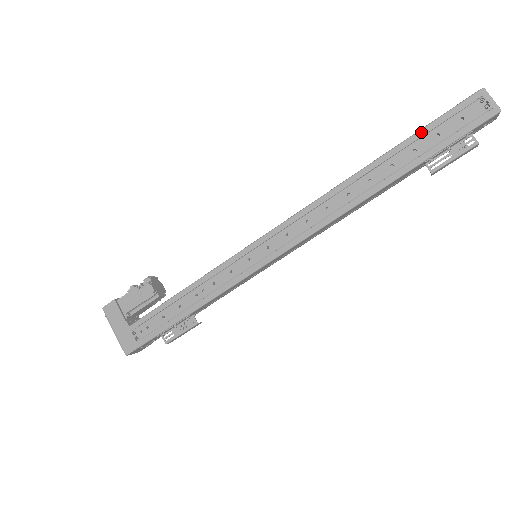
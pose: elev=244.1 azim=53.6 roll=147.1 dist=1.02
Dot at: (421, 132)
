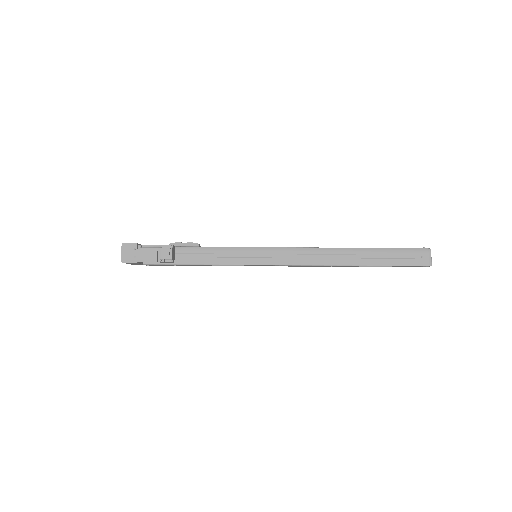
Dot at: (389, 266)
